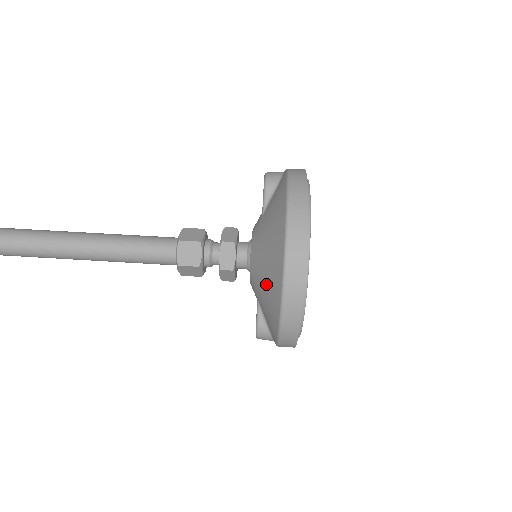
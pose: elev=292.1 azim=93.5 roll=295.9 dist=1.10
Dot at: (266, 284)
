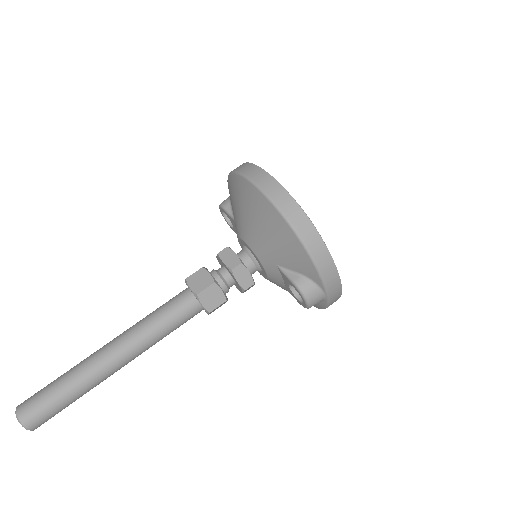
Dot at: (265, 228)
